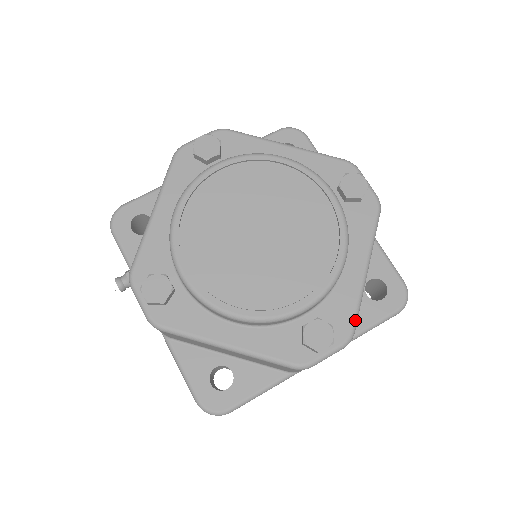
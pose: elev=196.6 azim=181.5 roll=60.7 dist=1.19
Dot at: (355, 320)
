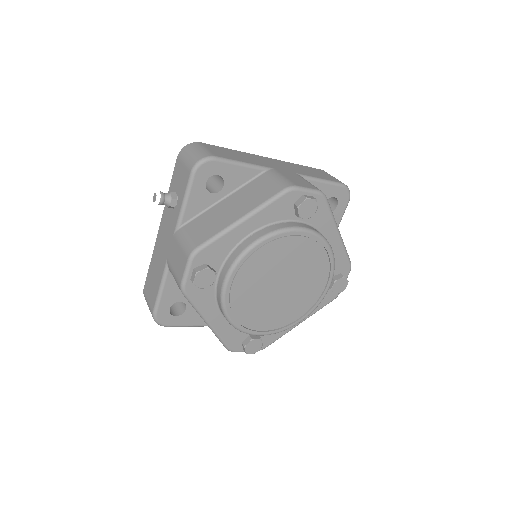
Dot at: occluded
